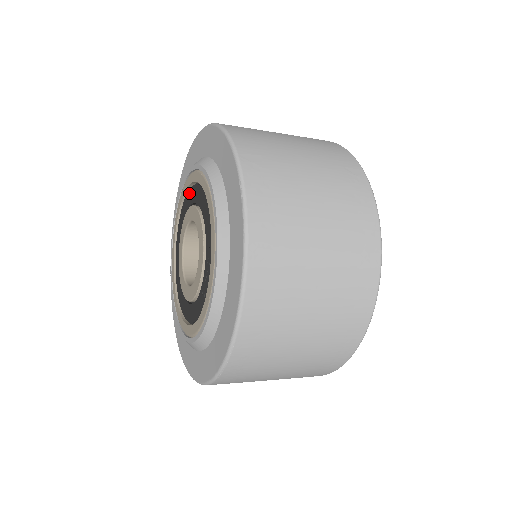
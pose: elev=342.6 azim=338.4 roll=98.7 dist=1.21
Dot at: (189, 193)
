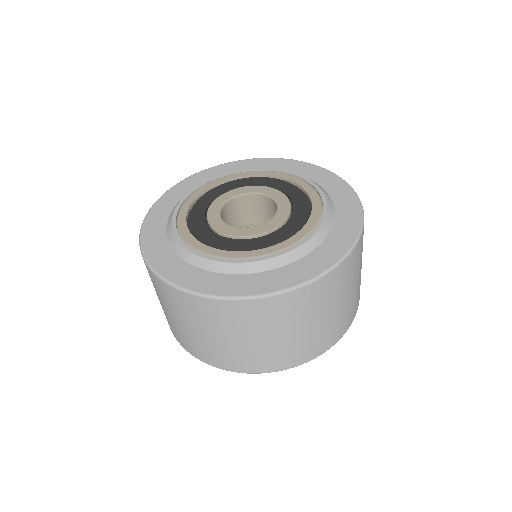
Dot at: (232, 182)
